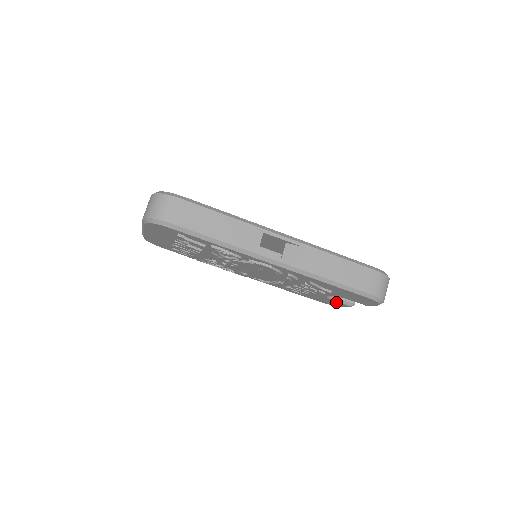
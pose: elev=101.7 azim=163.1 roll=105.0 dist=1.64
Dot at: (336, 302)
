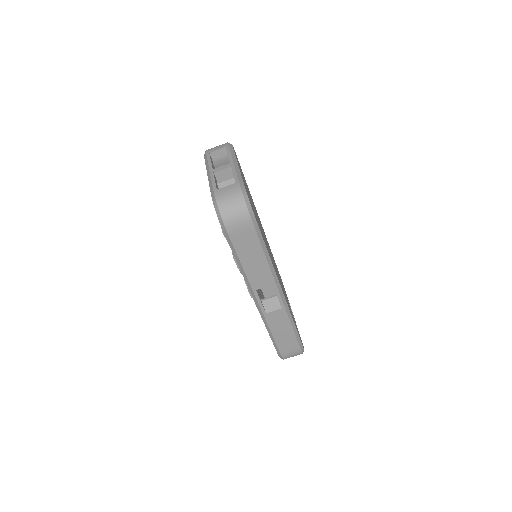
Dot at: occluded
